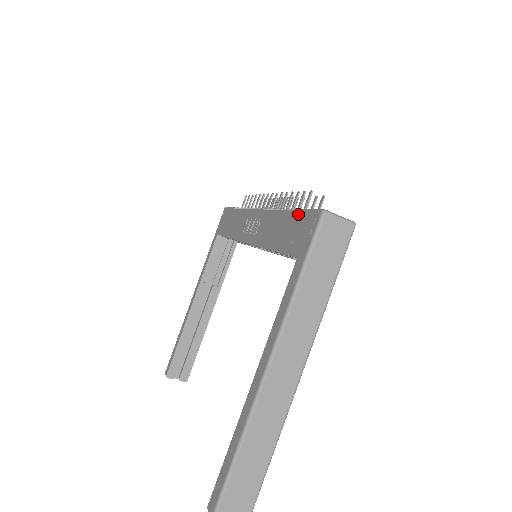
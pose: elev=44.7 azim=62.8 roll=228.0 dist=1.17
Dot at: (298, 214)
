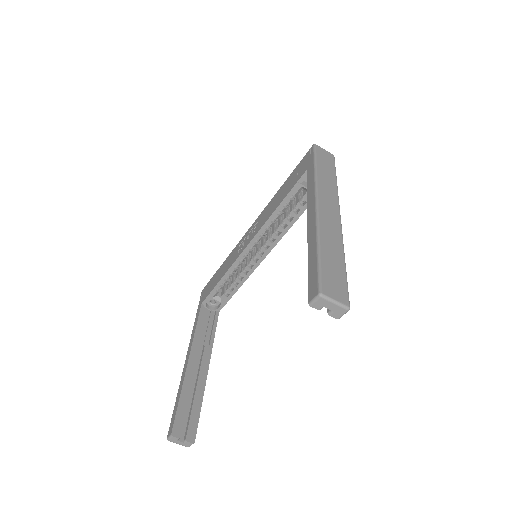
Dot at: (293, 171)
